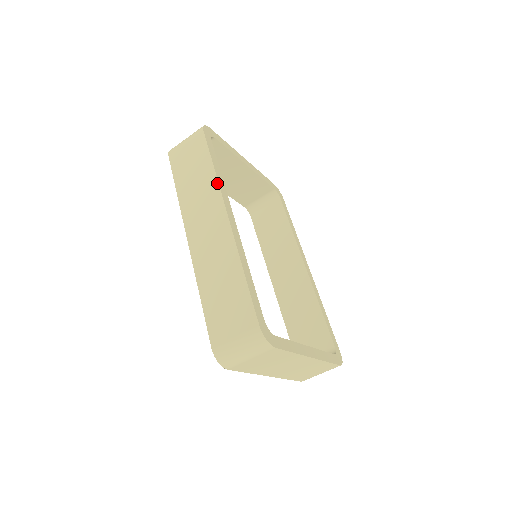
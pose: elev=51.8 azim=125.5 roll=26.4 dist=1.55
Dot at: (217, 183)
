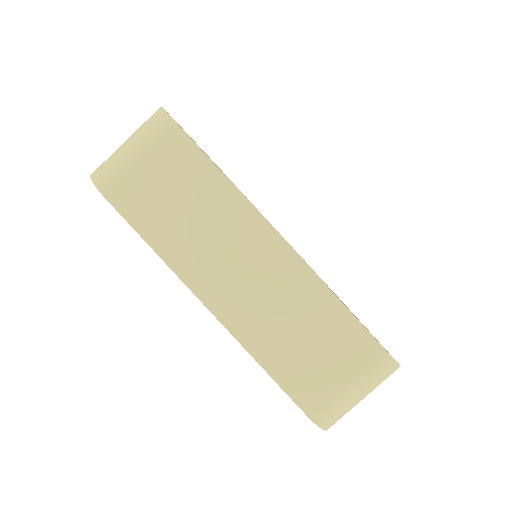
Dot at: occluded
